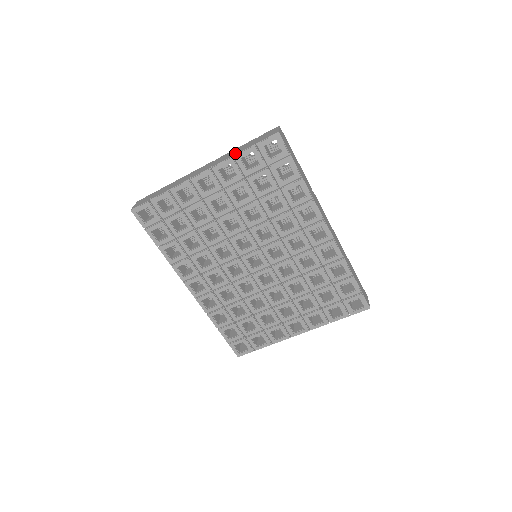
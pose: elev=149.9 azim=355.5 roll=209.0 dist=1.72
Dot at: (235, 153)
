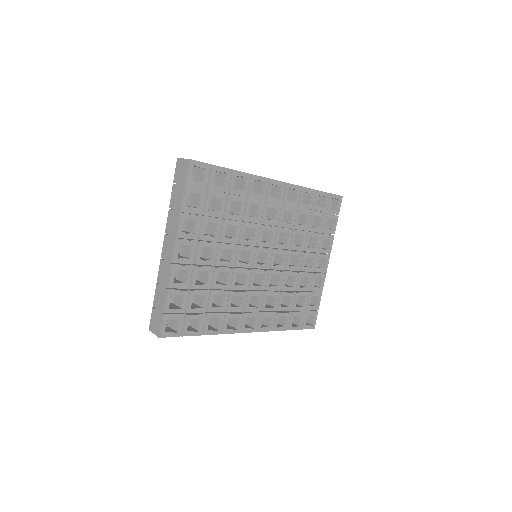
Dot at: (178, 209)
